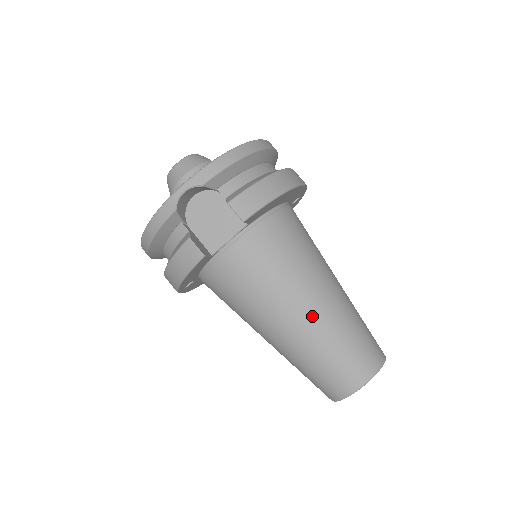
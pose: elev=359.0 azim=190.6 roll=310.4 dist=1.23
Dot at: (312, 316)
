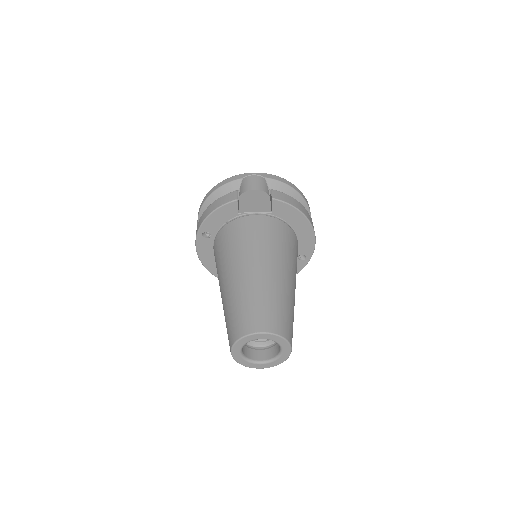
Dot at: (267, 273)
